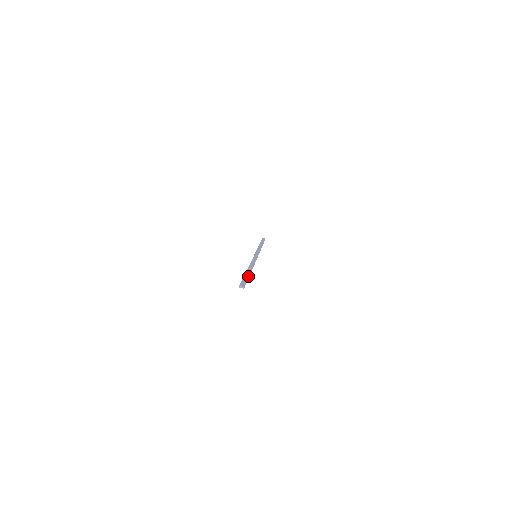
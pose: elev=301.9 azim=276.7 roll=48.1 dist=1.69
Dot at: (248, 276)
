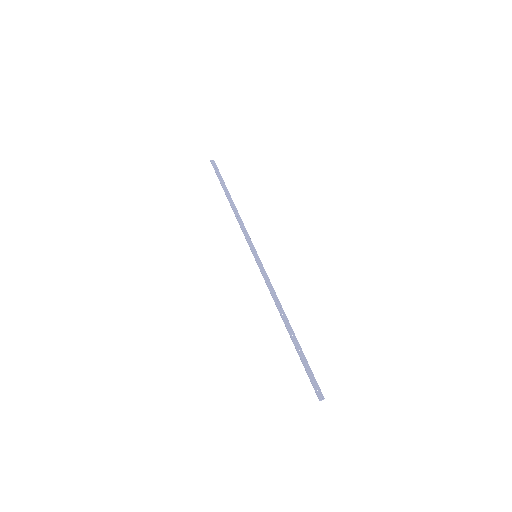
Dot at: (304, 355)
